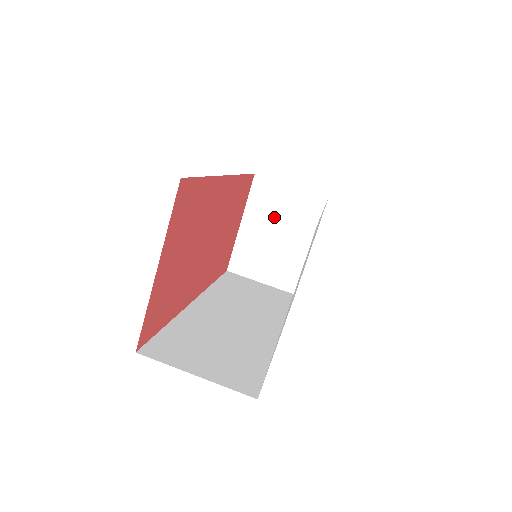
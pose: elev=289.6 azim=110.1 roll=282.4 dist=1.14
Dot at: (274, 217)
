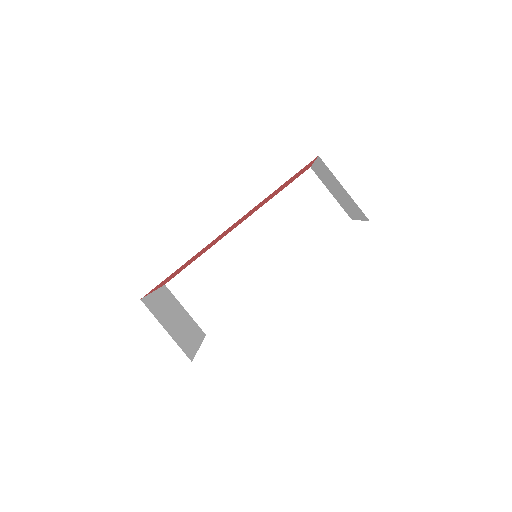
Dot at: (335, 185)
